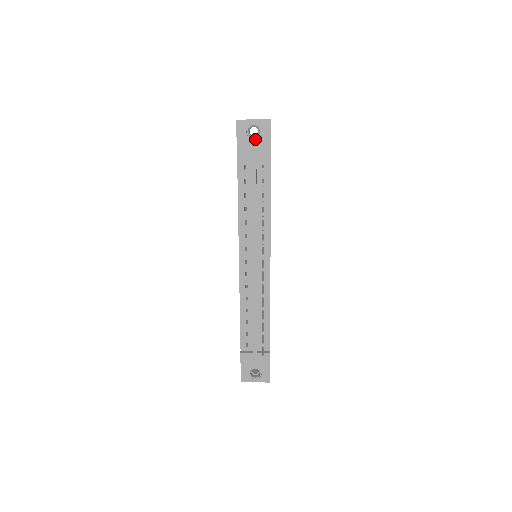
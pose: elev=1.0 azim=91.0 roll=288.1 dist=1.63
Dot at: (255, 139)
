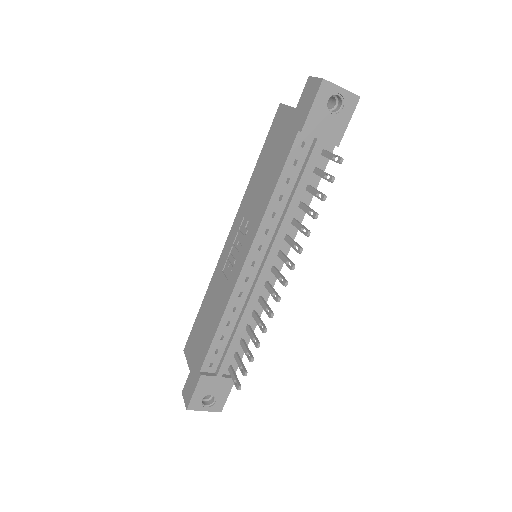
Dot at: (333, 114)
